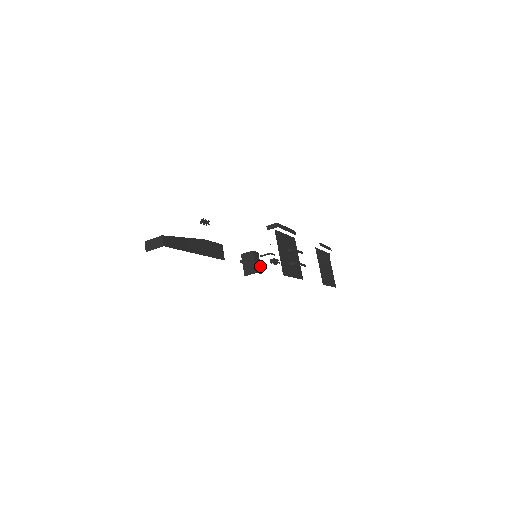
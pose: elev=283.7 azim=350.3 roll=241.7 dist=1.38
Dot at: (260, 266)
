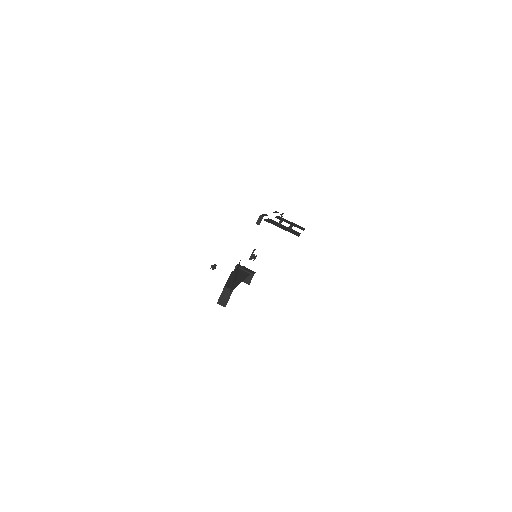
Dot at: (249, 270)
